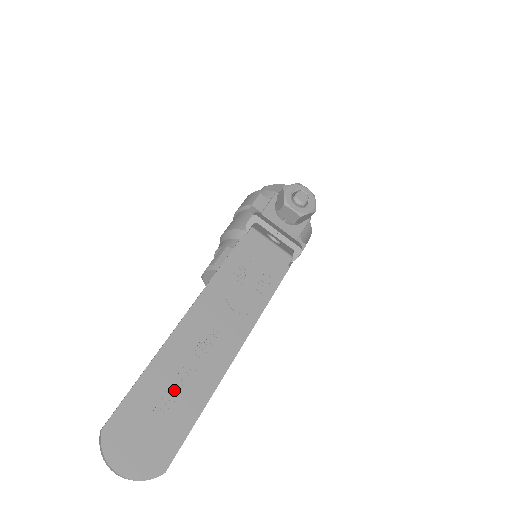
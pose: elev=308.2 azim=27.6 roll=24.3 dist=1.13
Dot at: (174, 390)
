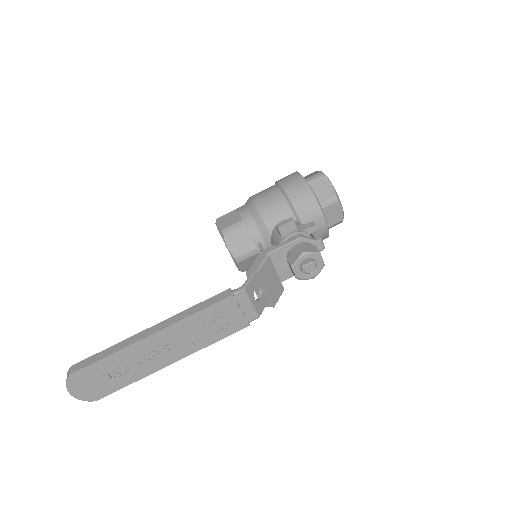
Dot at: (122, 369)
